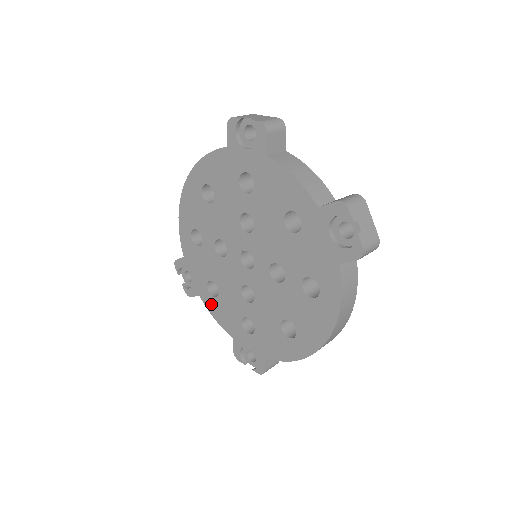
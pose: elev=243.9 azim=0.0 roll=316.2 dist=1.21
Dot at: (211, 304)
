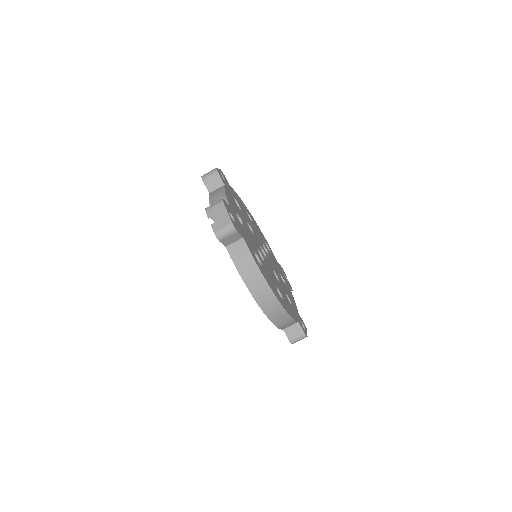
Dot at: occluded
